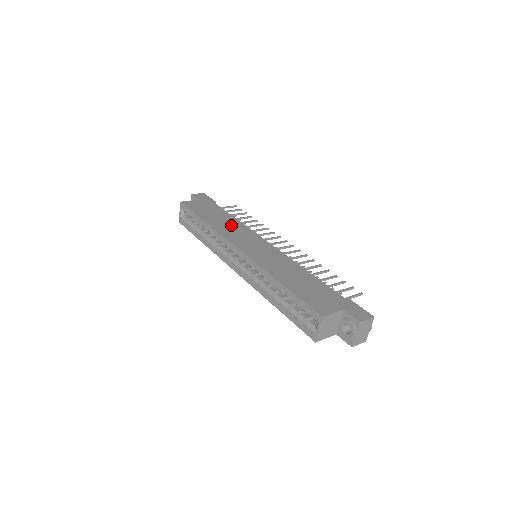
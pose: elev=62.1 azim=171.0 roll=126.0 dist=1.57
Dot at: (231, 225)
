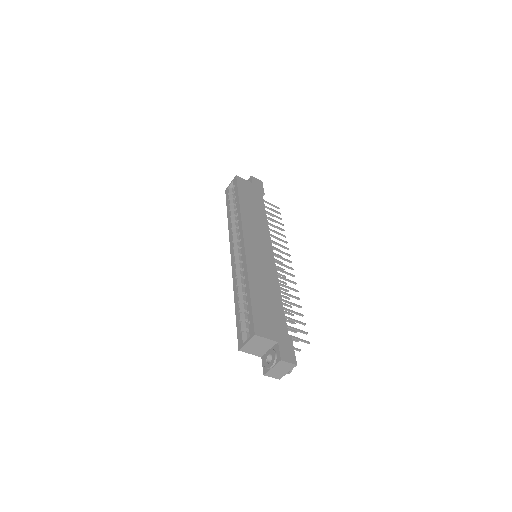
Dot at: (257, 219)
